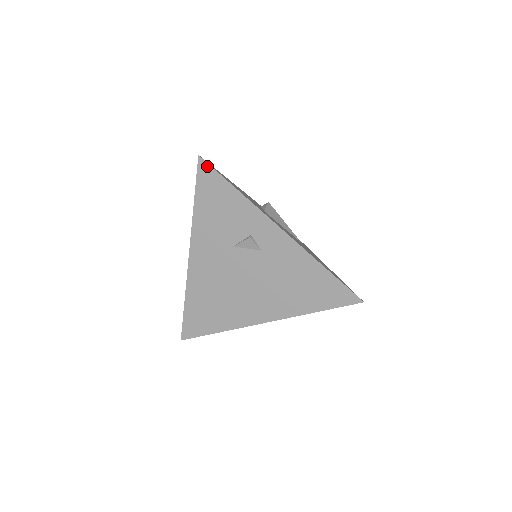
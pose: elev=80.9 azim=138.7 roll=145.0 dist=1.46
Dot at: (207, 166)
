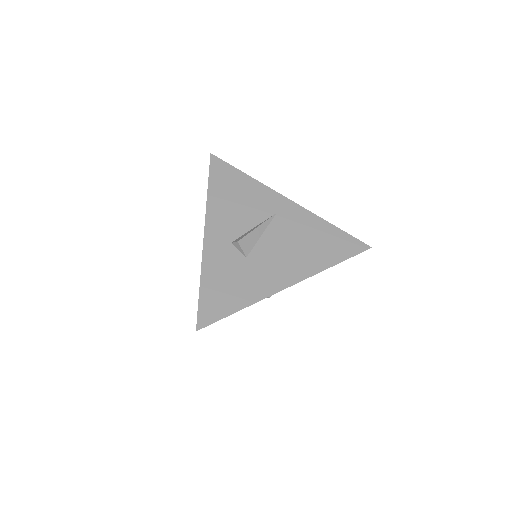
Dot at: occluded
